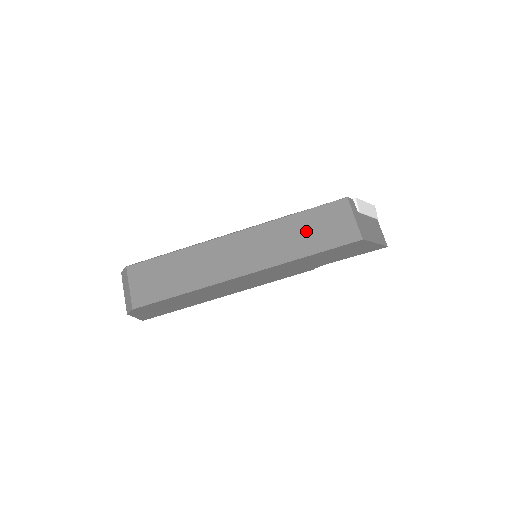
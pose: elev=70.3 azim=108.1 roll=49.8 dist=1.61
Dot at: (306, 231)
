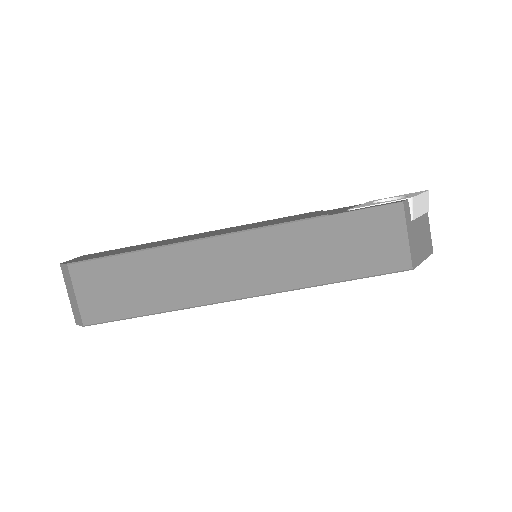
Dot at: (335, 247)
